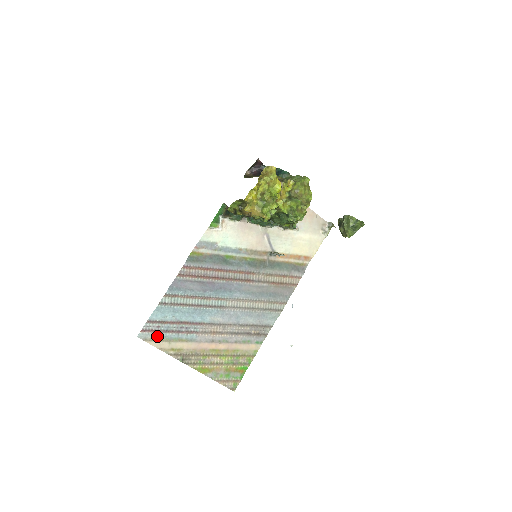
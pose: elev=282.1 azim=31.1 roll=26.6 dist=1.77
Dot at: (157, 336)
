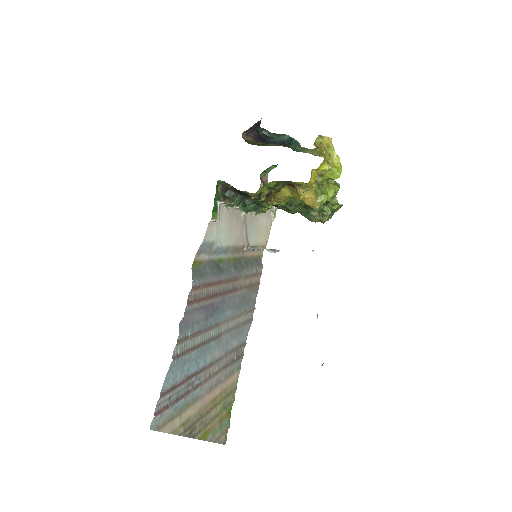
Dot at: (168, 414)
